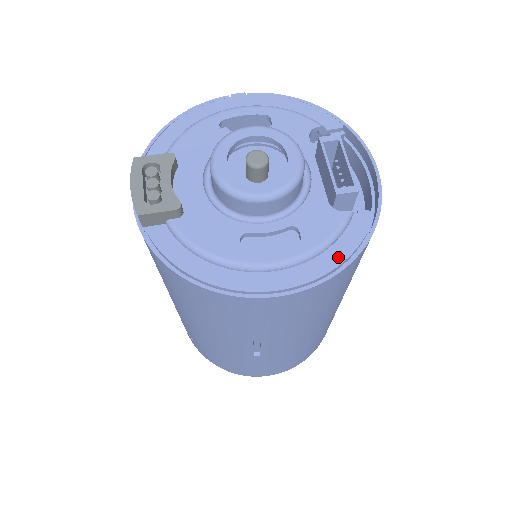
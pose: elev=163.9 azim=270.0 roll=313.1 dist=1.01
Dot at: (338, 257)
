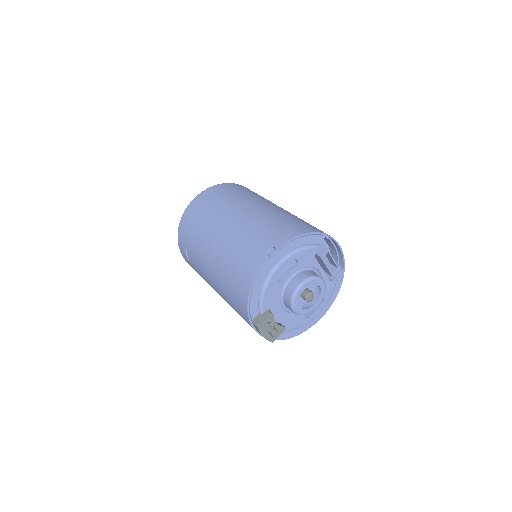
Dot at: (335, 294)
